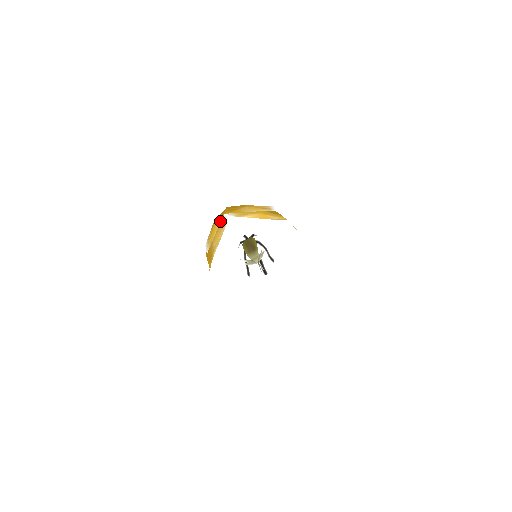
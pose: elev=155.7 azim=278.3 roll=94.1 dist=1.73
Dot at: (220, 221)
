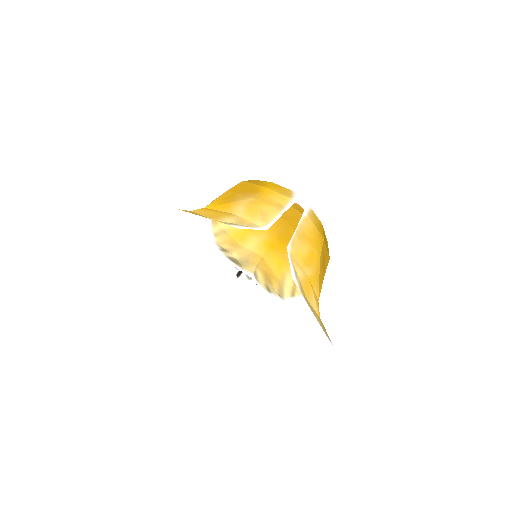
Dot at: occluded
